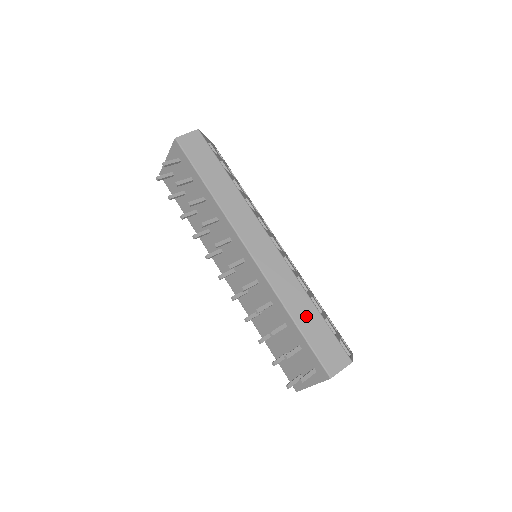
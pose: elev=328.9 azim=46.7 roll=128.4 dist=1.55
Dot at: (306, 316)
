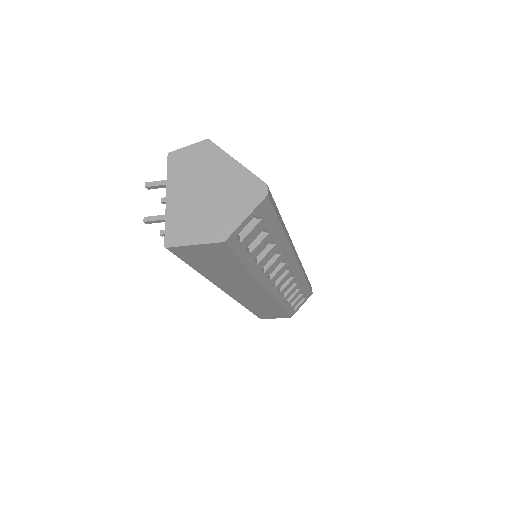
Dot at: occluded
